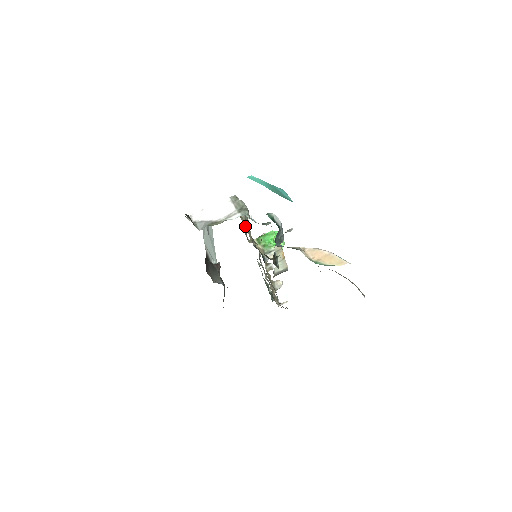
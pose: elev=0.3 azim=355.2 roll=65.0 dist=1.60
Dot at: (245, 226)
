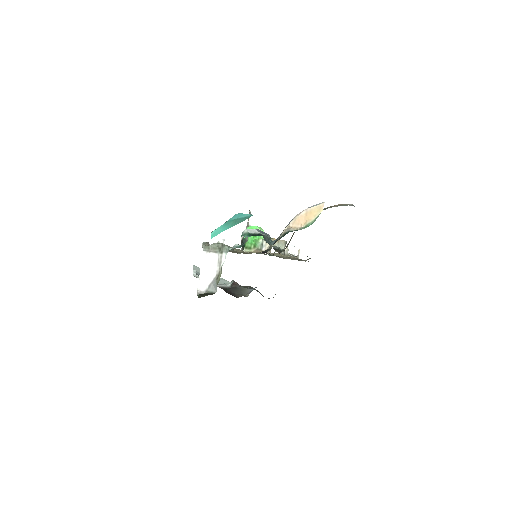
Dot at: occluded
